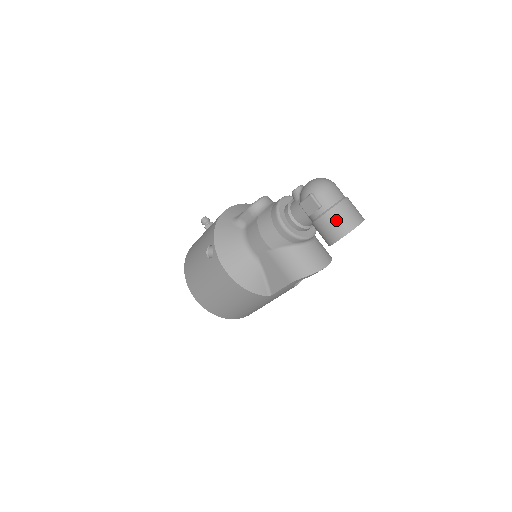
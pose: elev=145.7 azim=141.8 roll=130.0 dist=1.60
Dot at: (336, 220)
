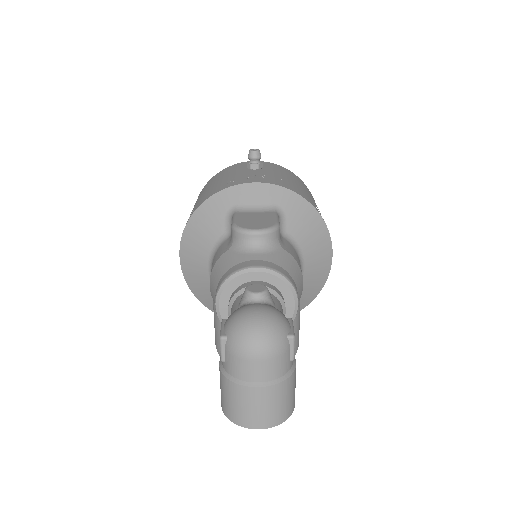
Dot at: (226, 394)
